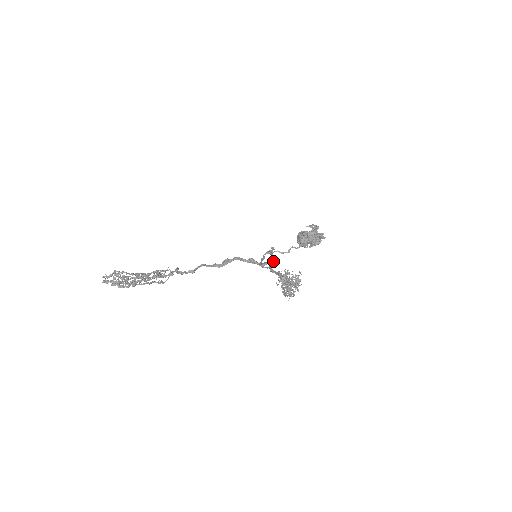
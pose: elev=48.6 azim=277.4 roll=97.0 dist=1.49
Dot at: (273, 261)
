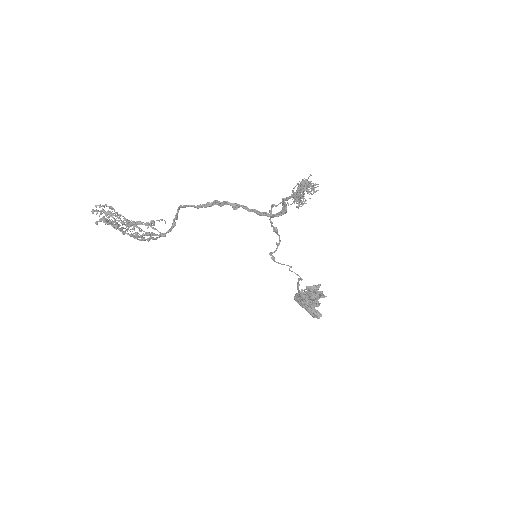
Dot at: (286, 204)
